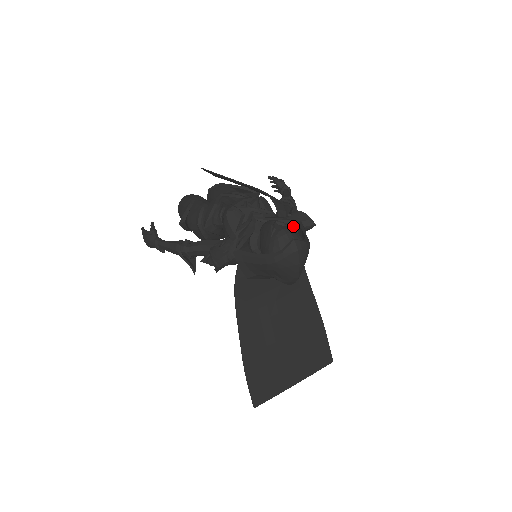
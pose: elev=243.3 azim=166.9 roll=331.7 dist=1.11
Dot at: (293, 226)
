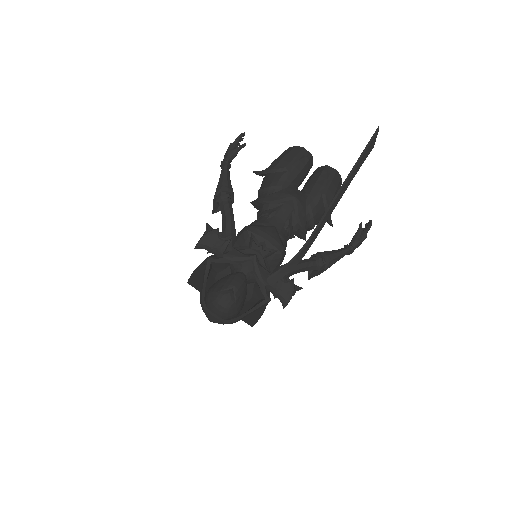
Dot at: (263, 294)
